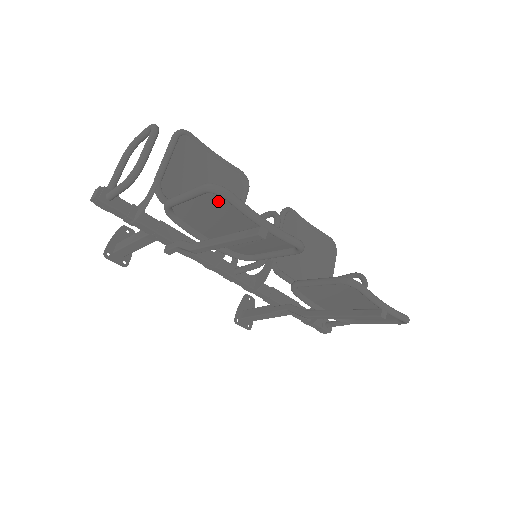
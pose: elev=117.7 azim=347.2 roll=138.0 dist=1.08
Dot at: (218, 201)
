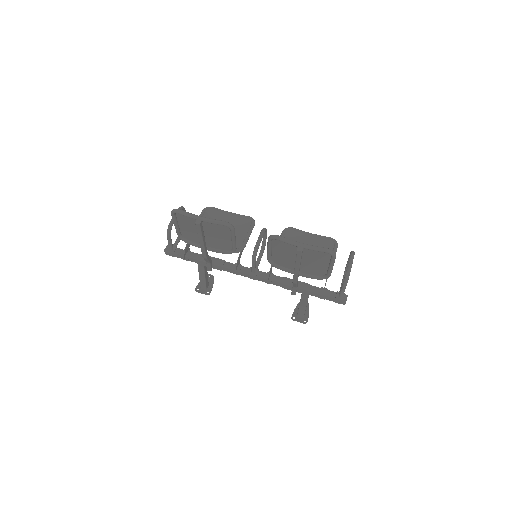
Dot at: (182, 218)
